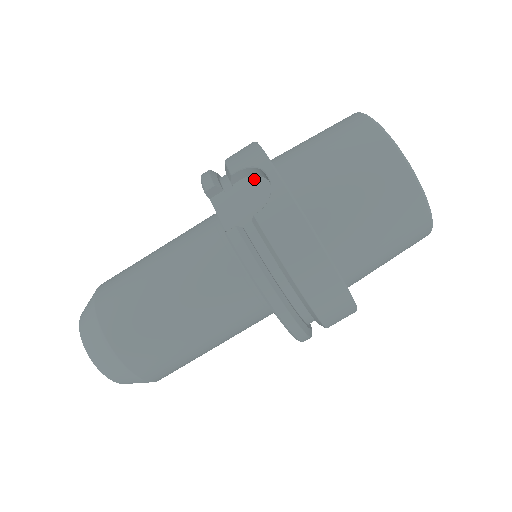
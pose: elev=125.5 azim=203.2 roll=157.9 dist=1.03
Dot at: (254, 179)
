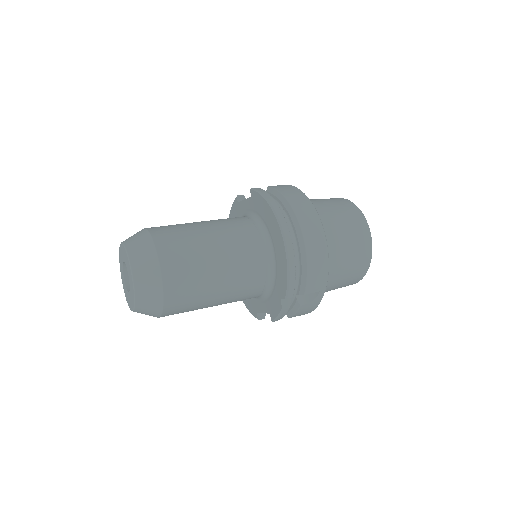
Dot at: occluded
